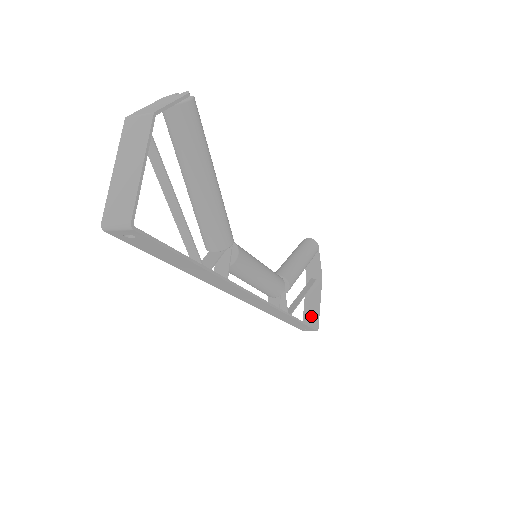
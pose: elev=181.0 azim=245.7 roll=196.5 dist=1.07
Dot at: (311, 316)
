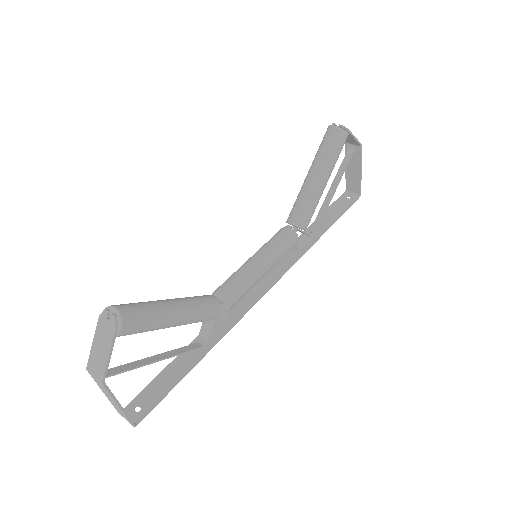
Dot at: (353, 182)
